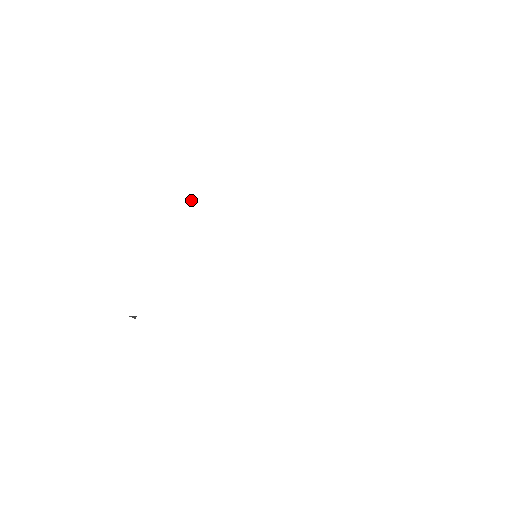
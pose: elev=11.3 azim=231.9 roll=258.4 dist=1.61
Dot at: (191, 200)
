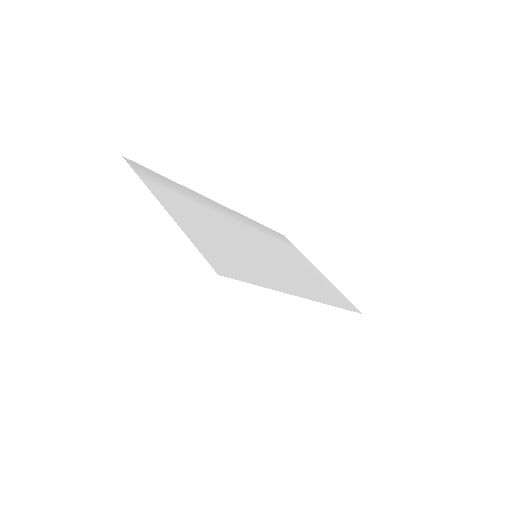
Dot at: (173, 192)
